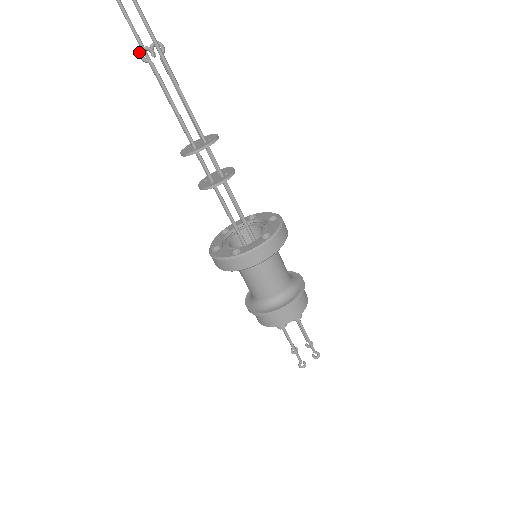
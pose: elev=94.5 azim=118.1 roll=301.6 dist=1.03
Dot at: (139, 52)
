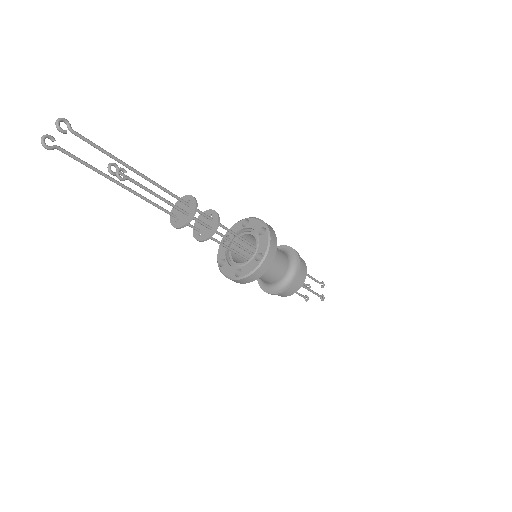
Dot at: (117, 176)
